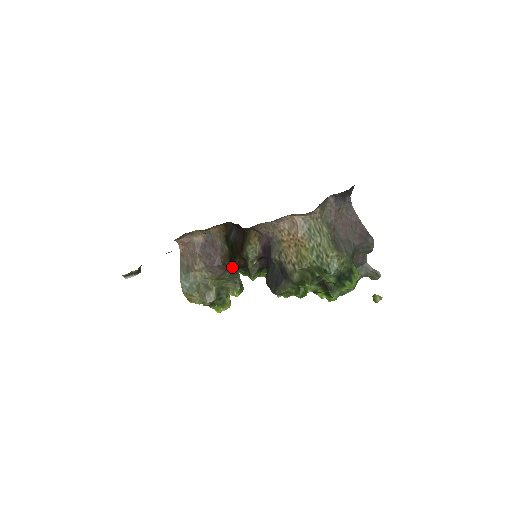
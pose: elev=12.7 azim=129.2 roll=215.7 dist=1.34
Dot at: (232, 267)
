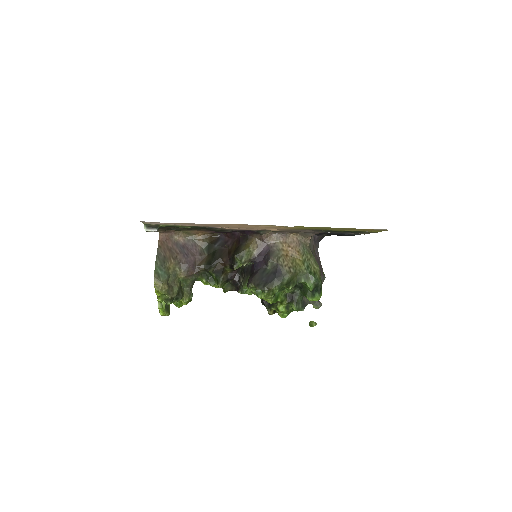
Dot at: (202, 272)
